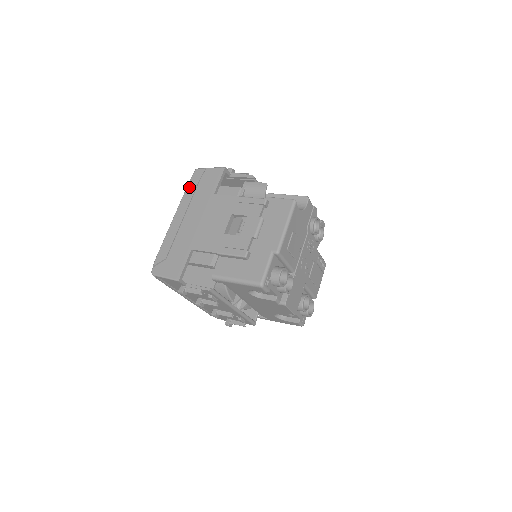
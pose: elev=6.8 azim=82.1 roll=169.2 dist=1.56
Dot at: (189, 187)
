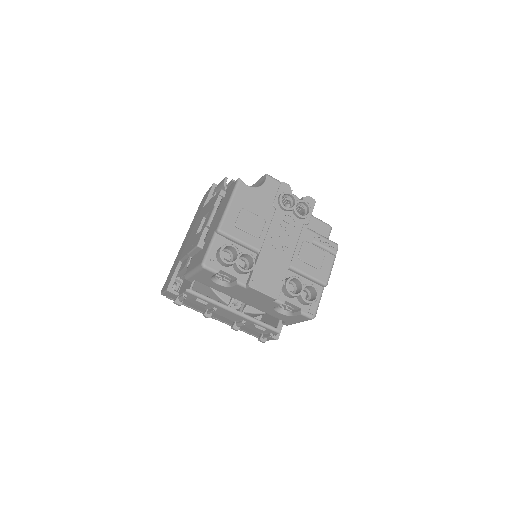
Dot at: (196, 213)
